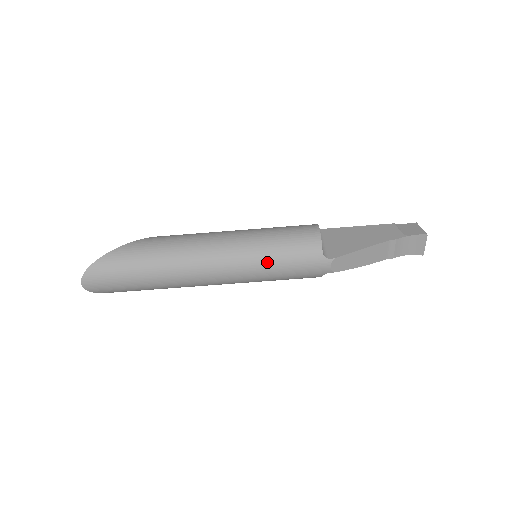
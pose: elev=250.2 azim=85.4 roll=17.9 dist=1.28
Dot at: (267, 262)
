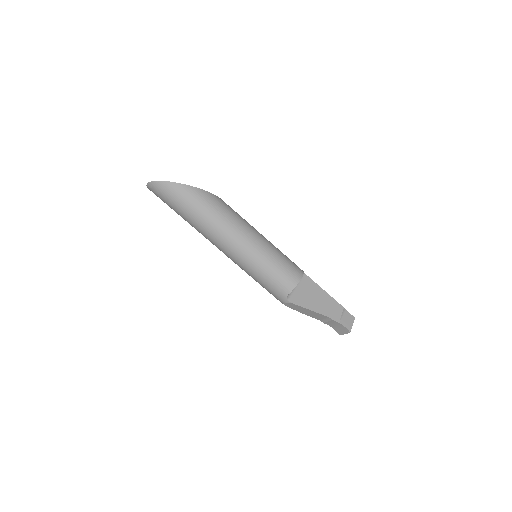
Dot at: (256, 271)
